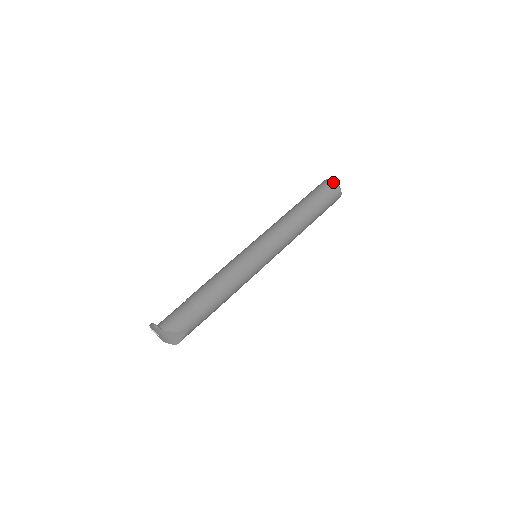
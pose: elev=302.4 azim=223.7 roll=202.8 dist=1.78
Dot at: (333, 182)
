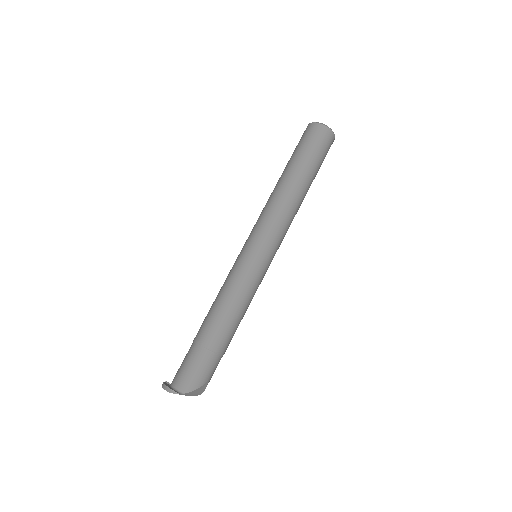
Dot at: (323, 127)
